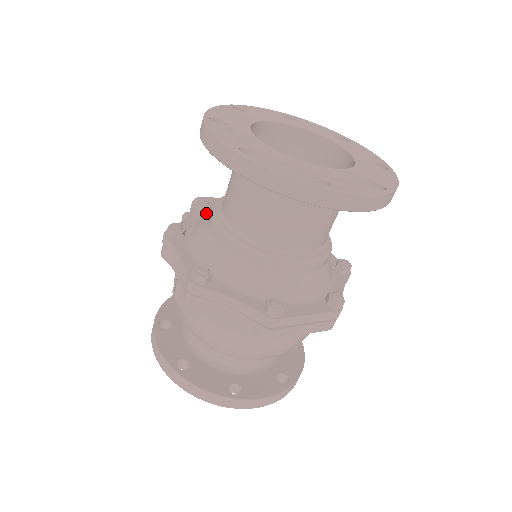
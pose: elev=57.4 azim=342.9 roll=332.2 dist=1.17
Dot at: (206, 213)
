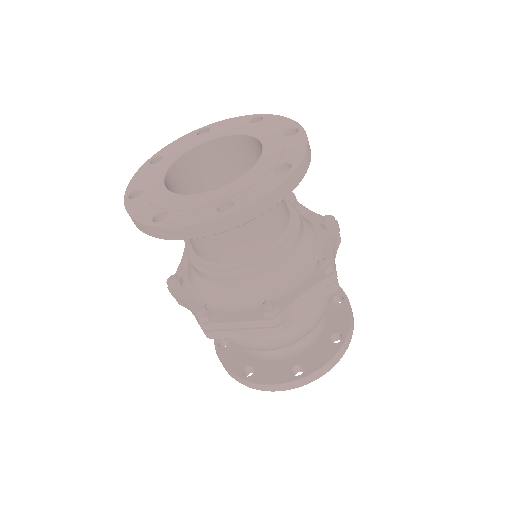
Dot at: occluded
